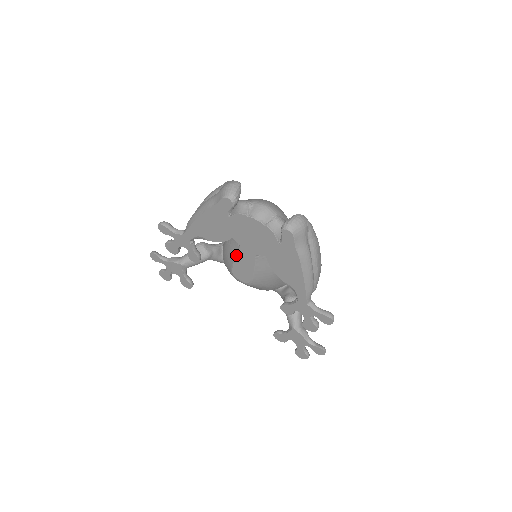
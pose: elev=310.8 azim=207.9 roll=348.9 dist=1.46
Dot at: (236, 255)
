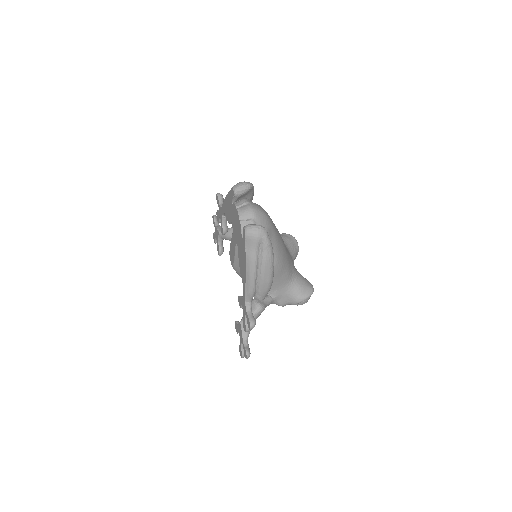
Dot at: (231, 238)
